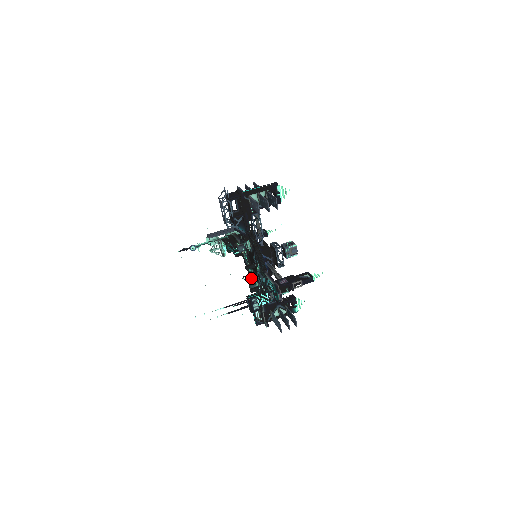
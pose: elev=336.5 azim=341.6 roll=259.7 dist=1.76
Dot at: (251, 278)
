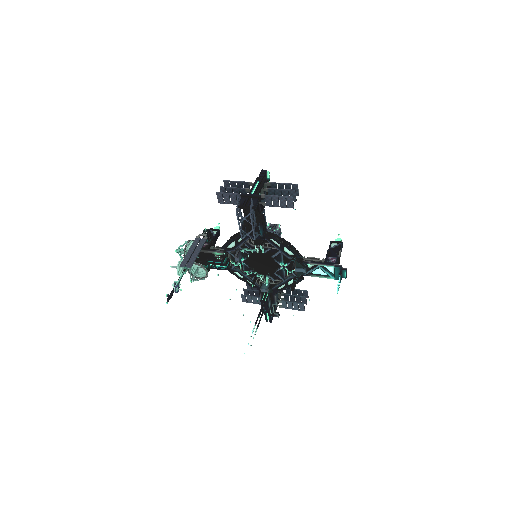
Dot at: (247, 282)
